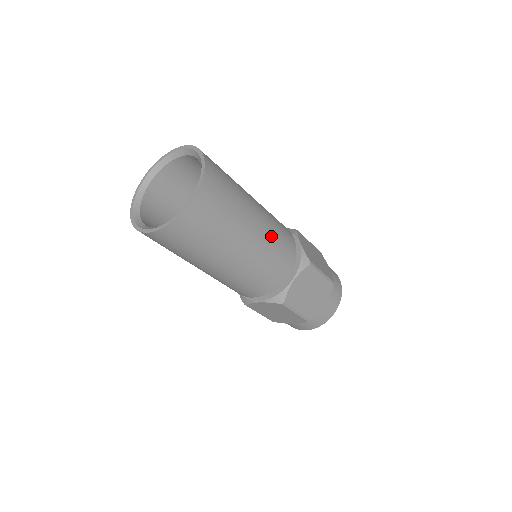
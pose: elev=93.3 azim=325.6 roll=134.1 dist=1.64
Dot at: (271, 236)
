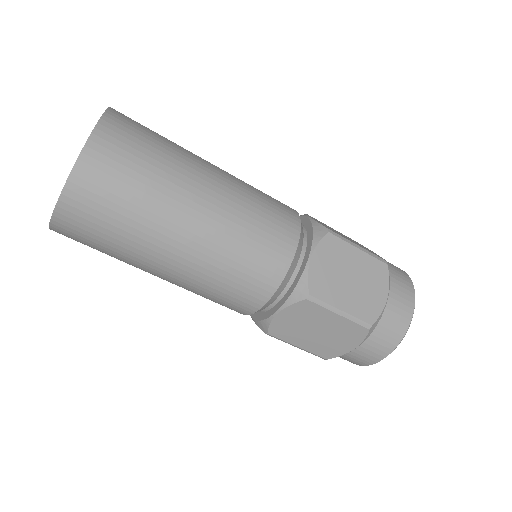
Dot at: (246, 195)
